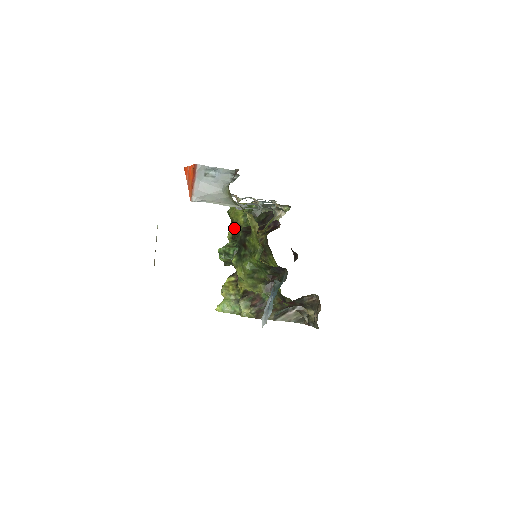
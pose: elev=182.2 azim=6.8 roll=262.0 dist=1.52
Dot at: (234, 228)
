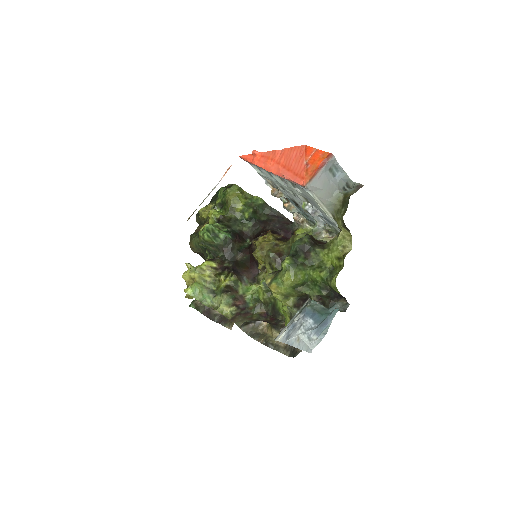
Dot at: (220, 209)
